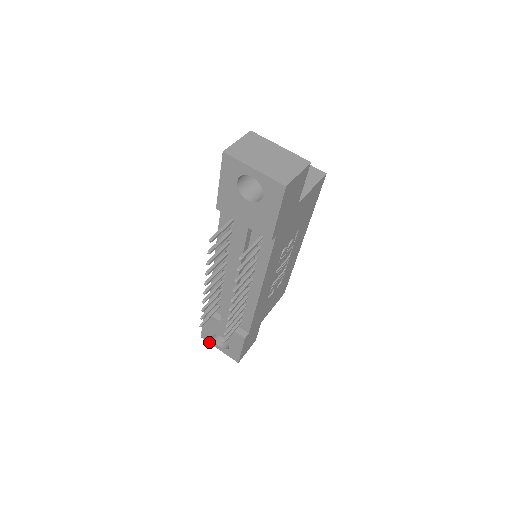
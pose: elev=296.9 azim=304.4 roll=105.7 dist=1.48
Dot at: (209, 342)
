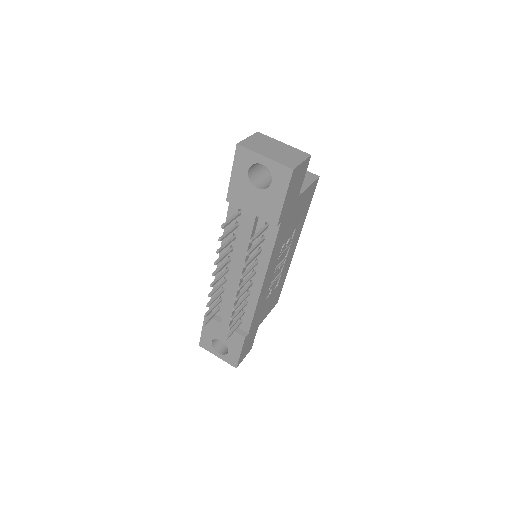
Dot at: (207, 350)
